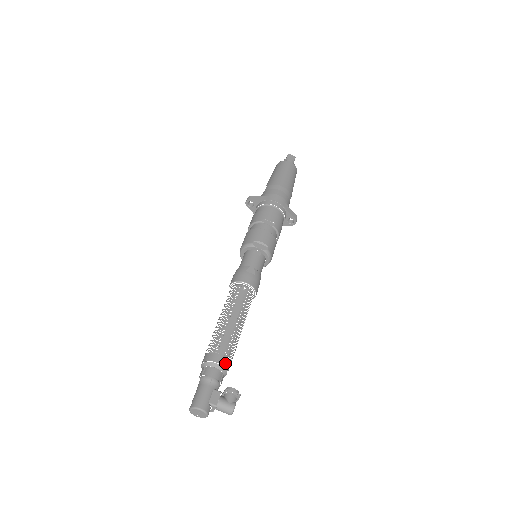
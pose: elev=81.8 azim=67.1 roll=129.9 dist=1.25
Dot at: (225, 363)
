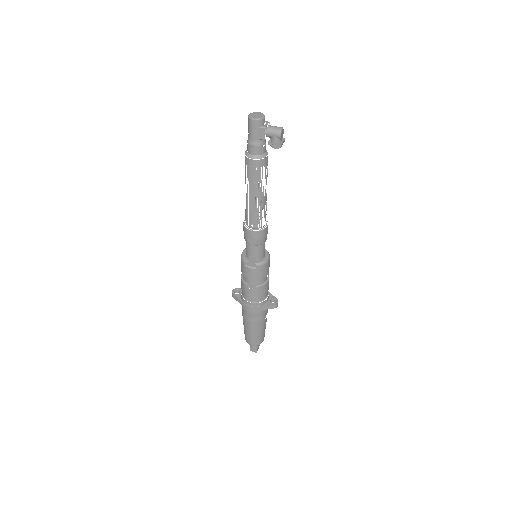
Dot at: occluded
